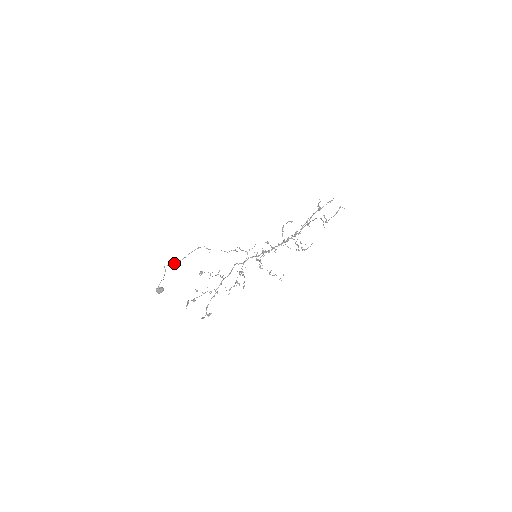
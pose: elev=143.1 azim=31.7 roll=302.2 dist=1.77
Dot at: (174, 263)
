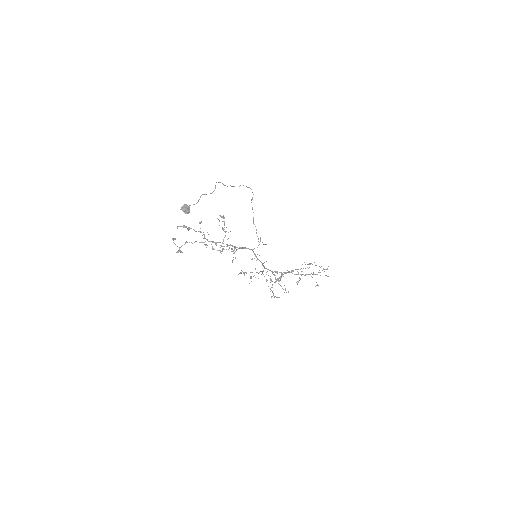
Dot at: occluded
